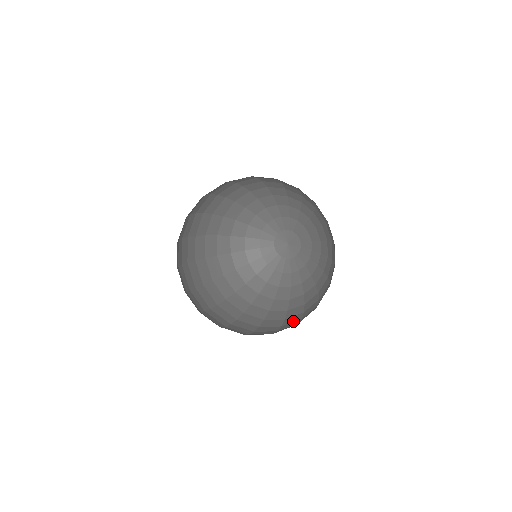
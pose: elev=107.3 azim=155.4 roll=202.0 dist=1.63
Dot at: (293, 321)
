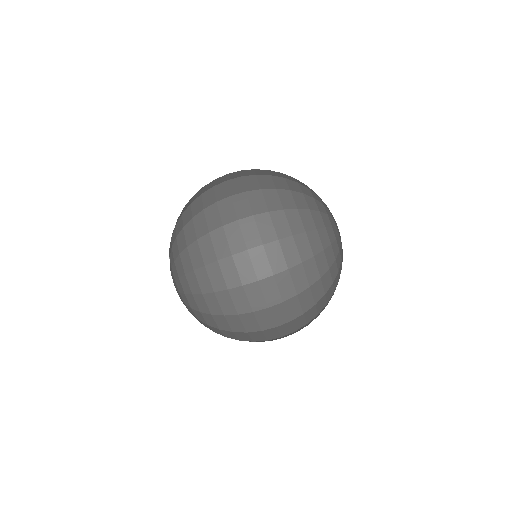
Dot at: occluded
